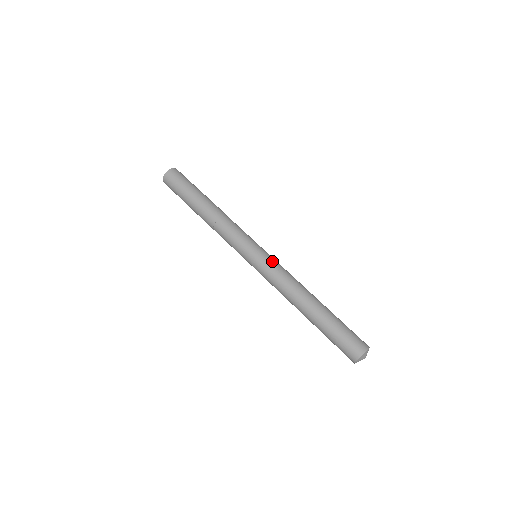
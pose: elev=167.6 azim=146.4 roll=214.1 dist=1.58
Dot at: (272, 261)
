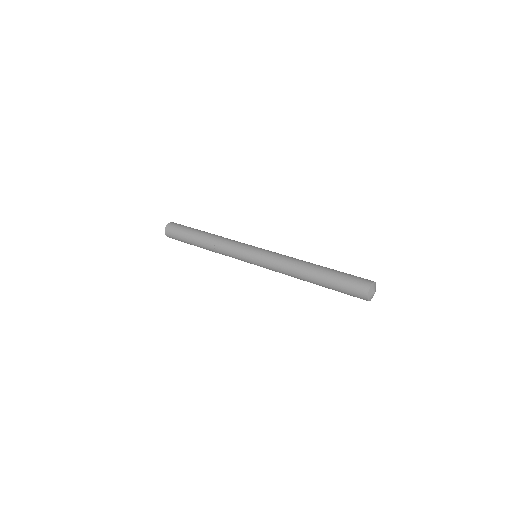
Dot at: occluded
